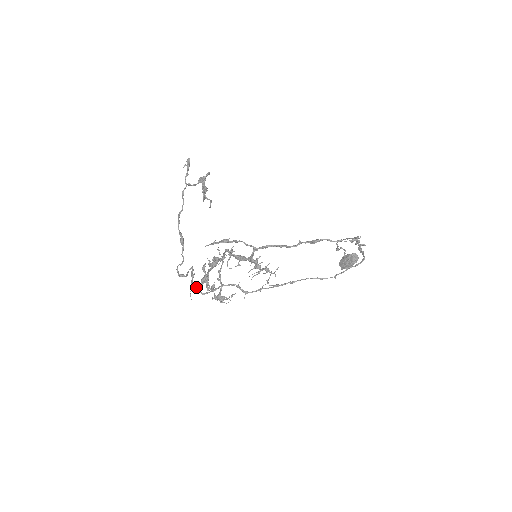
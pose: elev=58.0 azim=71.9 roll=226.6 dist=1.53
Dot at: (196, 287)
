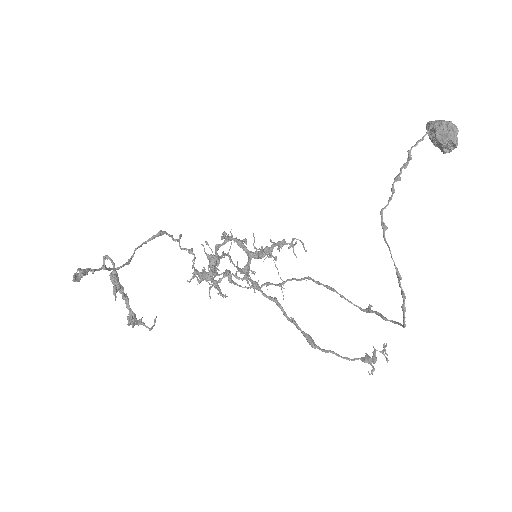
Dot at: occluded
